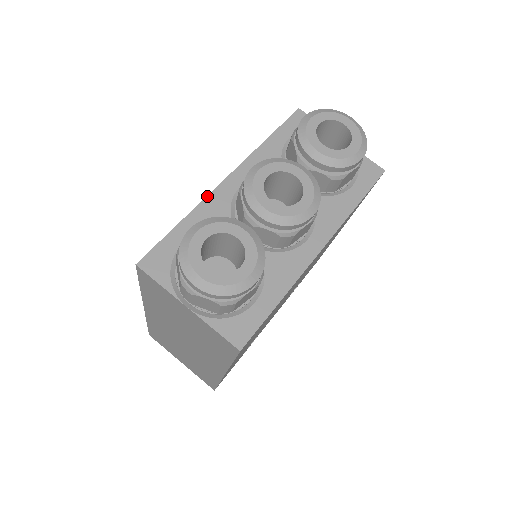
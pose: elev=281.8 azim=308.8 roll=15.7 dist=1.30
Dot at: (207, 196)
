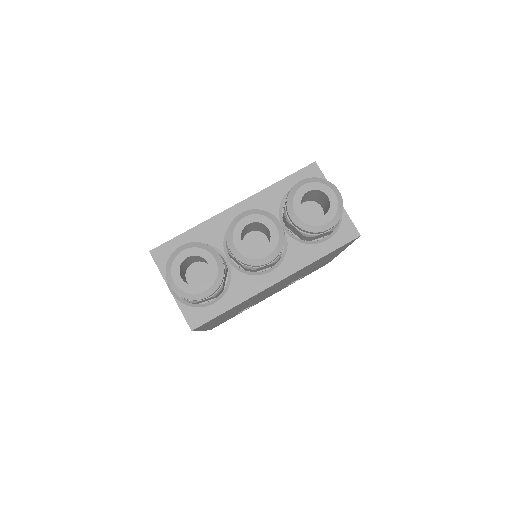
Dot at: (214, 216)
